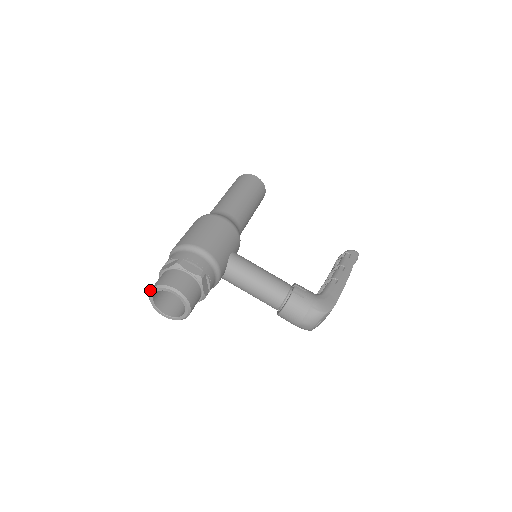
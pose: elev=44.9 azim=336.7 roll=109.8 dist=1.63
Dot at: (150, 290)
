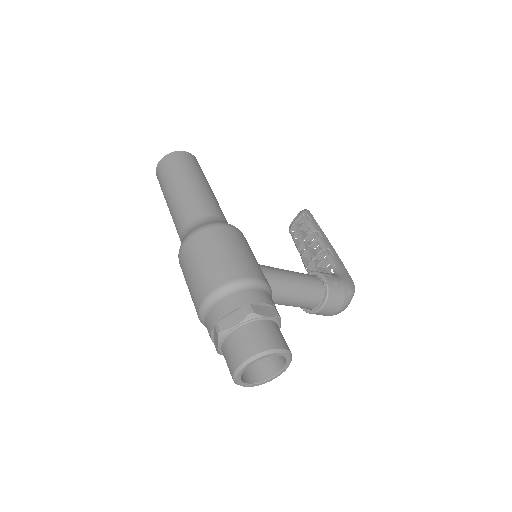
Dot at: (240, 366)
